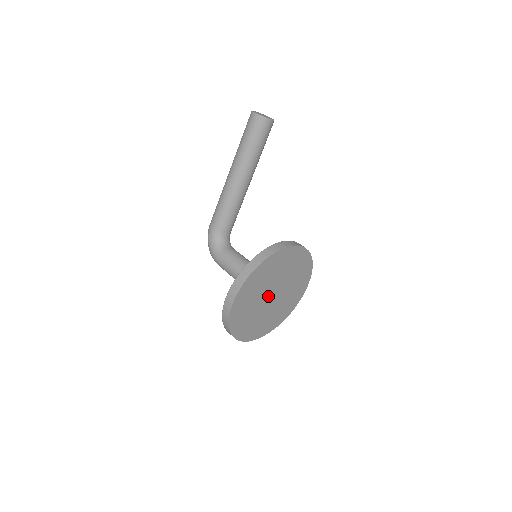
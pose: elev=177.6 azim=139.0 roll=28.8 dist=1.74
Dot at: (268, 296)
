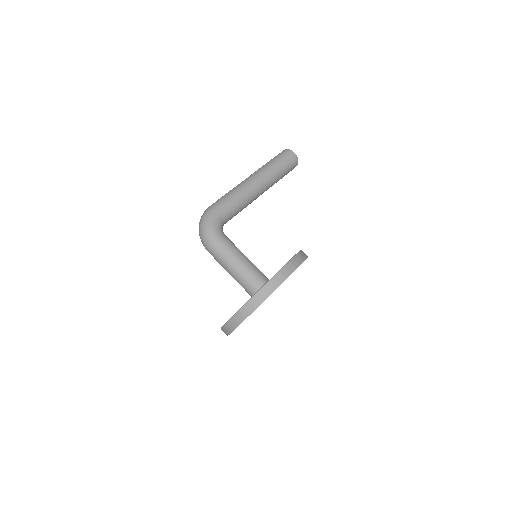
Dot at: occluded
